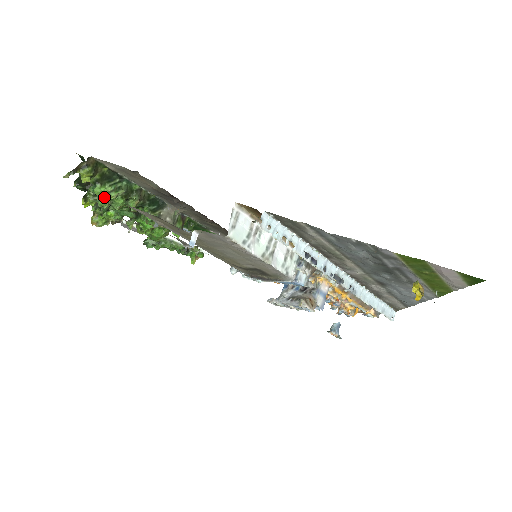
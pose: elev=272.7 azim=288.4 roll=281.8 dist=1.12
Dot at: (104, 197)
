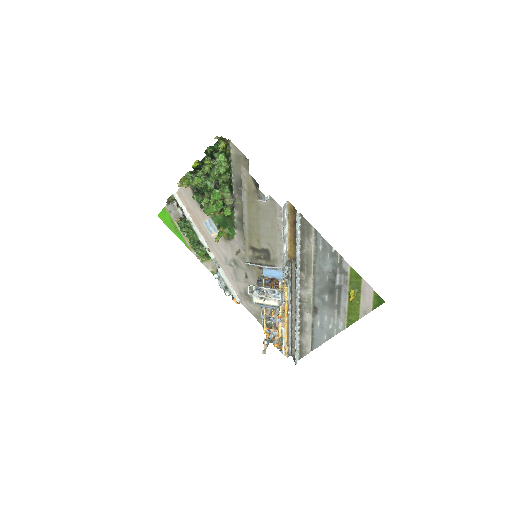
Dot at: (220, 162)
